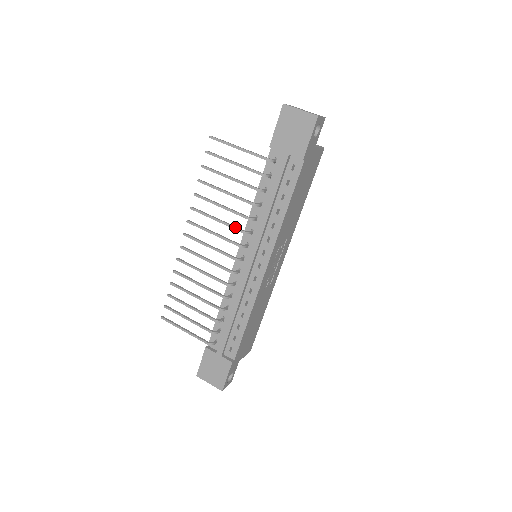
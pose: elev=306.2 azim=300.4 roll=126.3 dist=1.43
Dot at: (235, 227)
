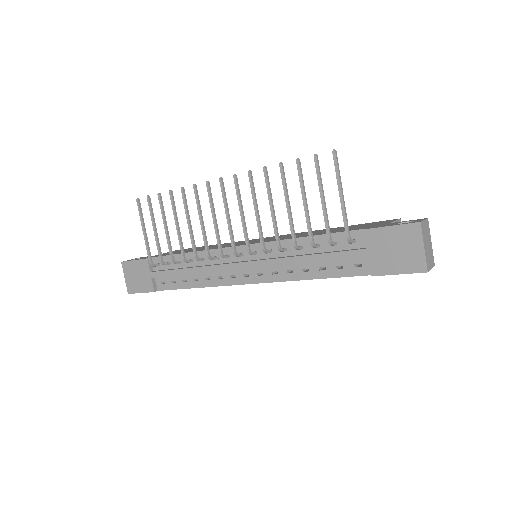
Dot at: (262, 236)
